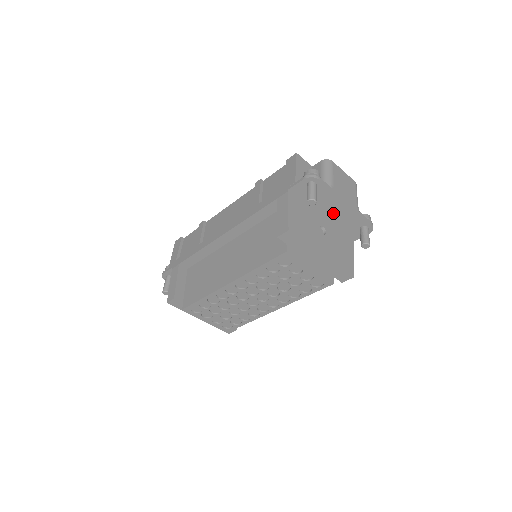
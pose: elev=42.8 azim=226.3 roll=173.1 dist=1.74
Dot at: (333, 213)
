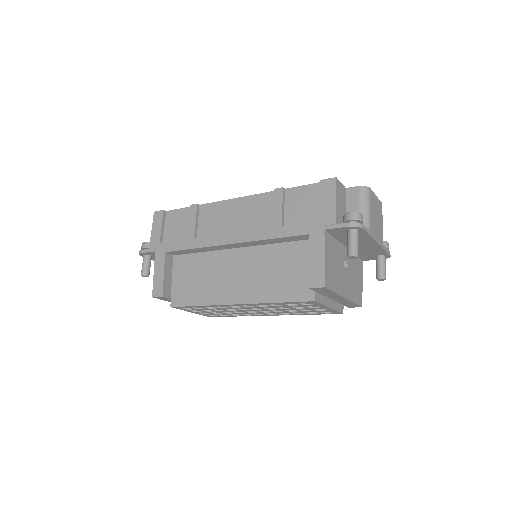
Dot at: (359, 246)
